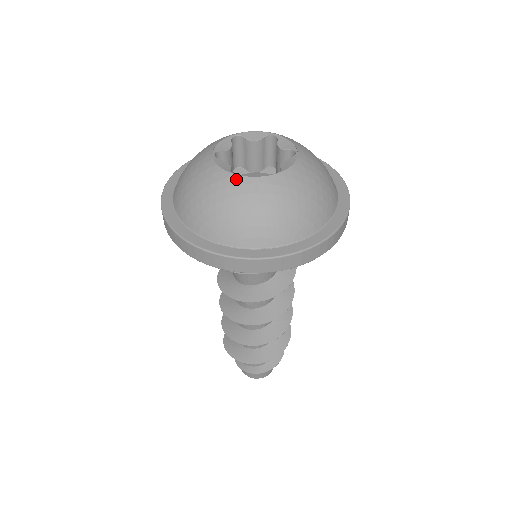
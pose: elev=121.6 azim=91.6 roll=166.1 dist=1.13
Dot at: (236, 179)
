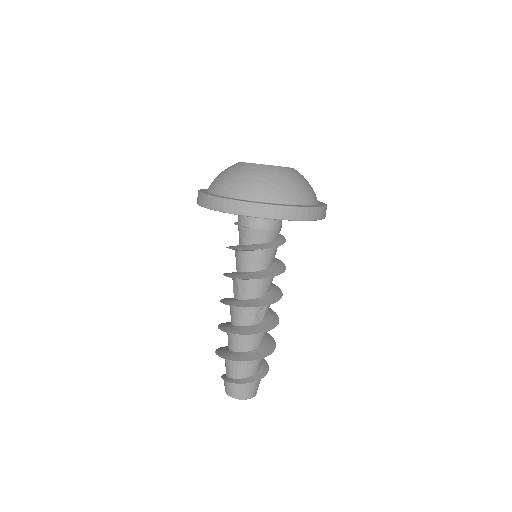
Dot at: (247, 165)
